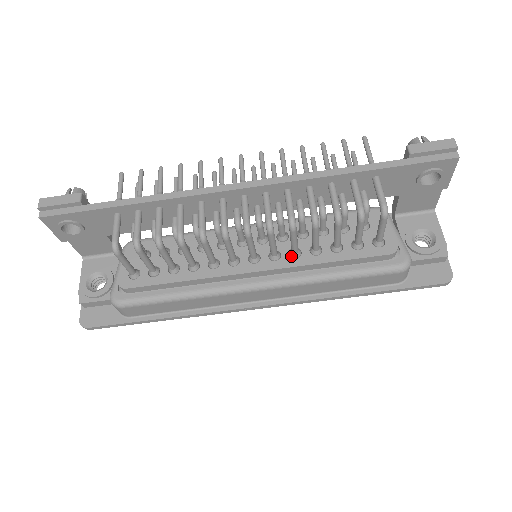
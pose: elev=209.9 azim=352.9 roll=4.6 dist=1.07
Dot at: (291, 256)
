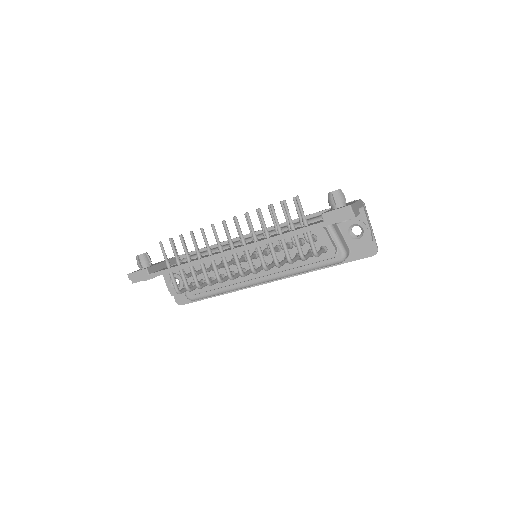
Dot at: occluded
